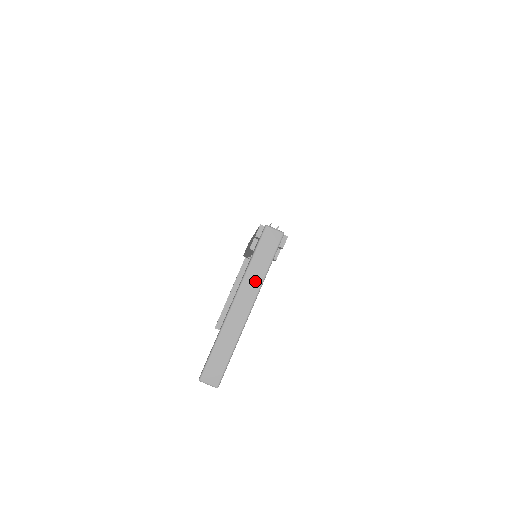
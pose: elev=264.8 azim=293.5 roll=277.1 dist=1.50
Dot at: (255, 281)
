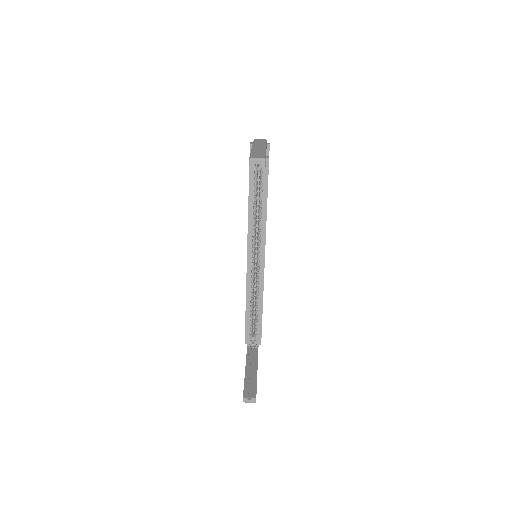
Dot at: (261, 145)
